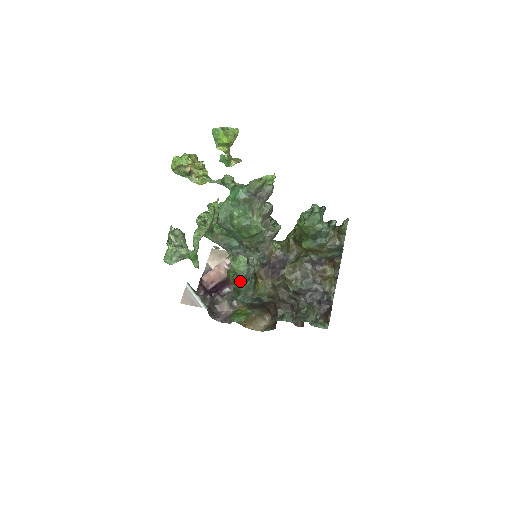
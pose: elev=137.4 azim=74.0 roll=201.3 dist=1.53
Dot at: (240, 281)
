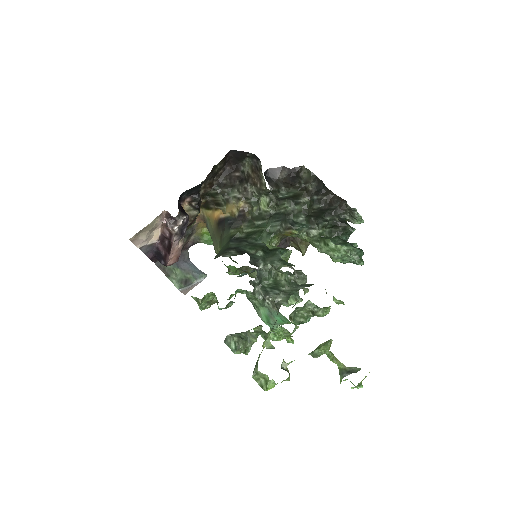
Dot at: occluded
